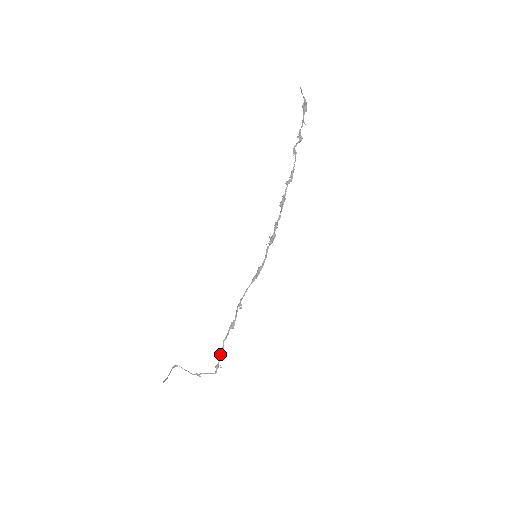
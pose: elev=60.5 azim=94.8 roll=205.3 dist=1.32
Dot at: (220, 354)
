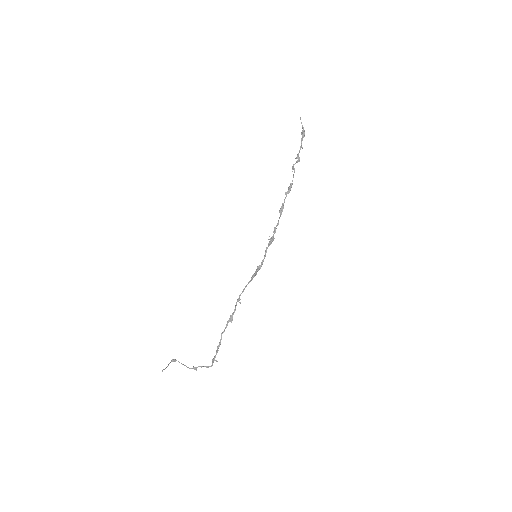
Dot at: (217, 347)
